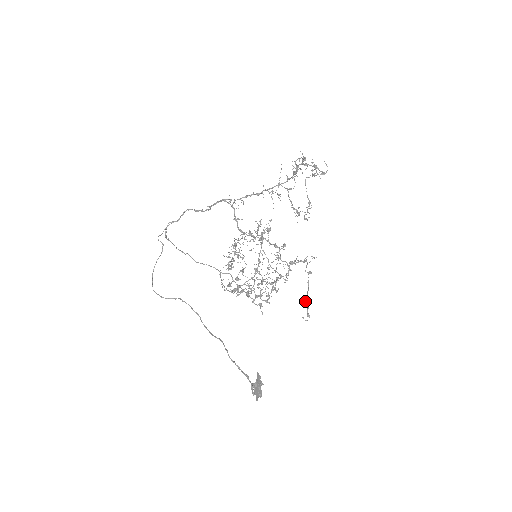
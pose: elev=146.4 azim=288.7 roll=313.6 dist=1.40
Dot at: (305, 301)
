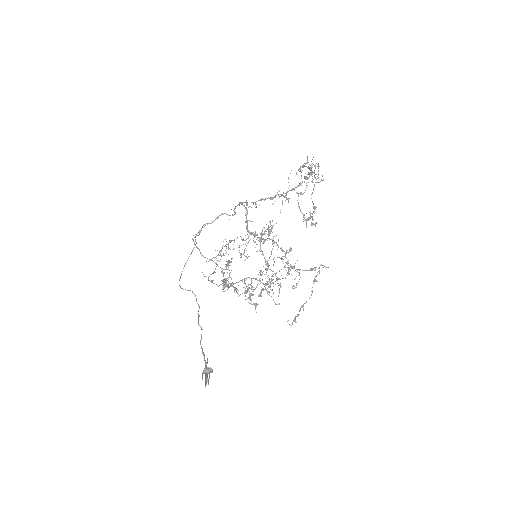
Dot at: (300, 308)
